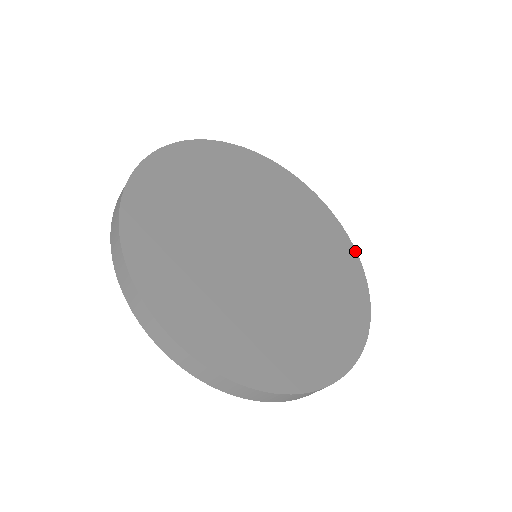
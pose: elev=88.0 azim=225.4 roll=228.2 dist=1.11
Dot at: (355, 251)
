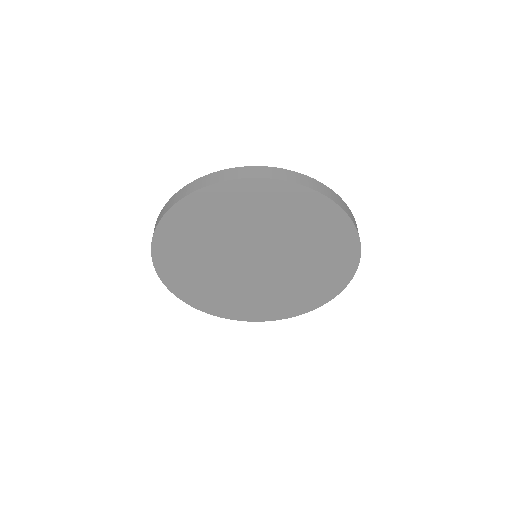
Dot at: (327, 199)
